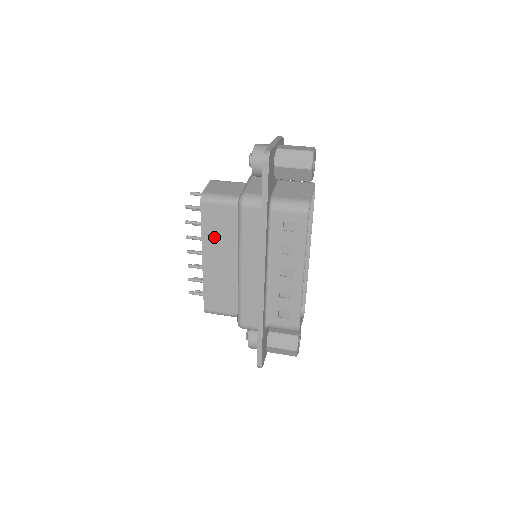
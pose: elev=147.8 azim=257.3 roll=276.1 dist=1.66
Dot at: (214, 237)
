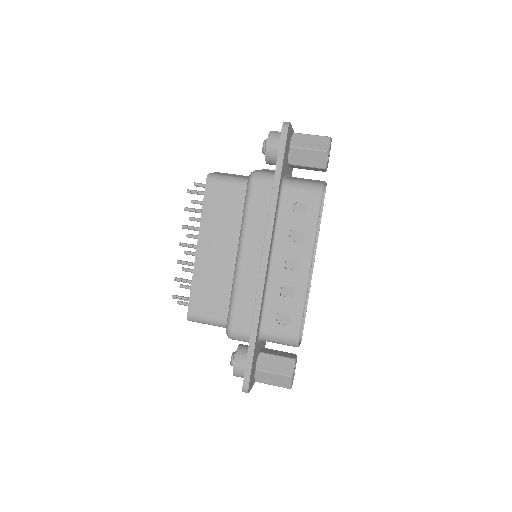
Dot at: (215, 222)
